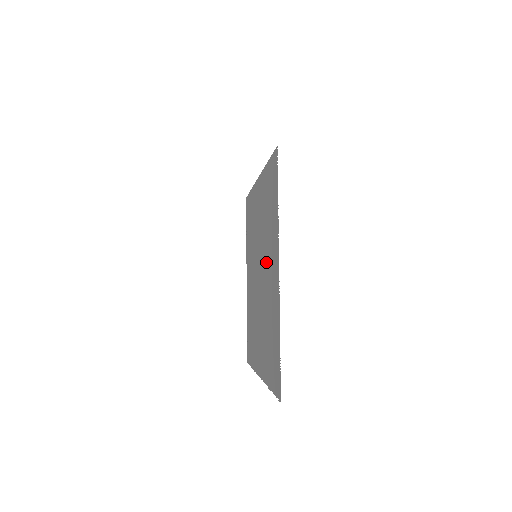
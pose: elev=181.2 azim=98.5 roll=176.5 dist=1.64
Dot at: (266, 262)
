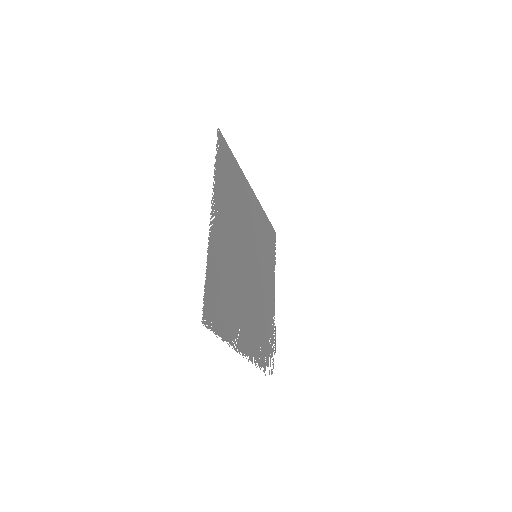
Dot at: (235, 235)
